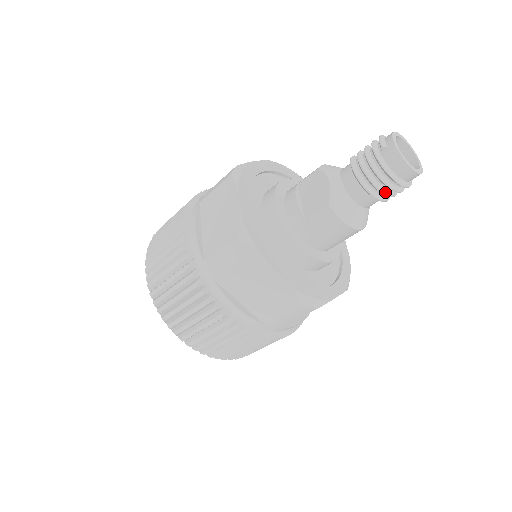
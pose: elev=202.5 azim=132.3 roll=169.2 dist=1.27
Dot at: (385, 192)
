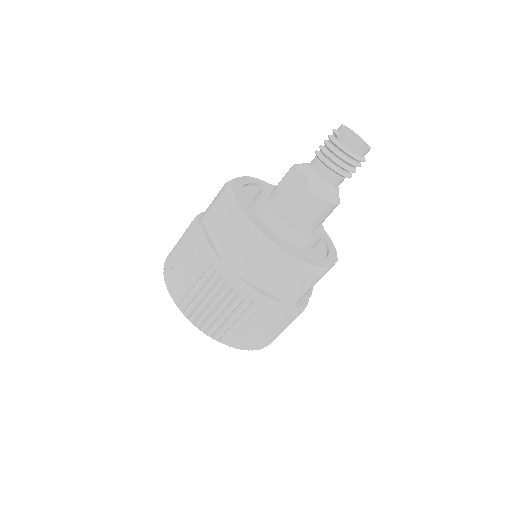
Dot at: (349, 169)
